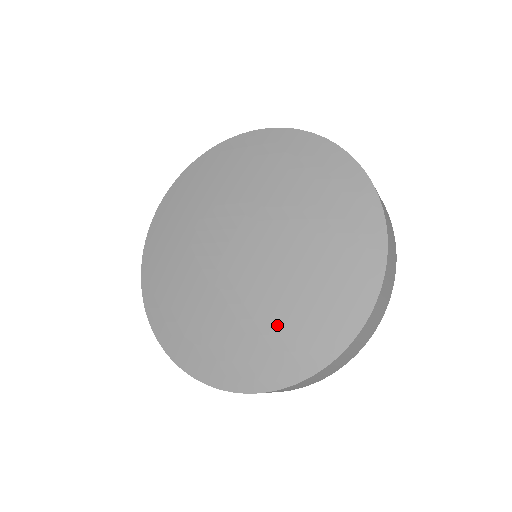
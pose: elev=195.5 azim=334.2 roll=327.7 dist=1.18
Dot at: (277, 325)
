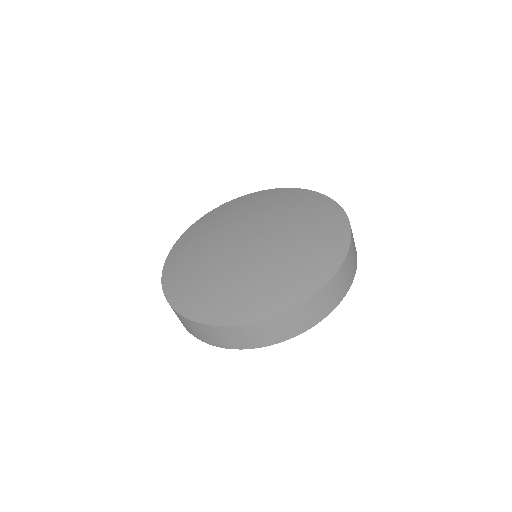
Dot at: (283, 270)
